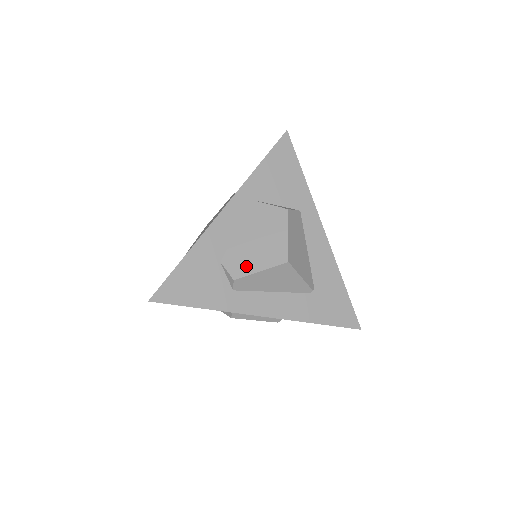
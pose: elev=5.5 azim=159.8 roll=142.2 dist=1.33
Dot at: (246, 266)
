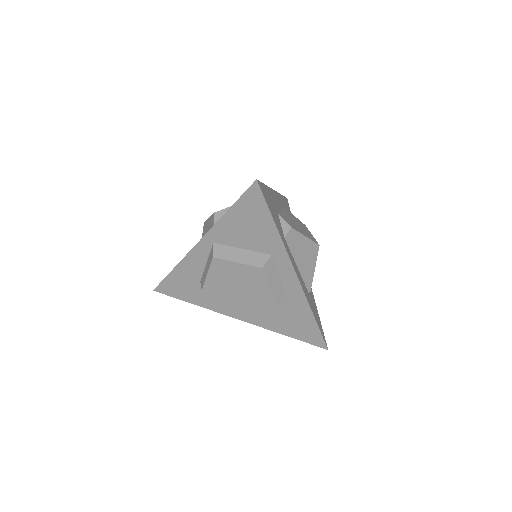
Dot at: (296, 228)
